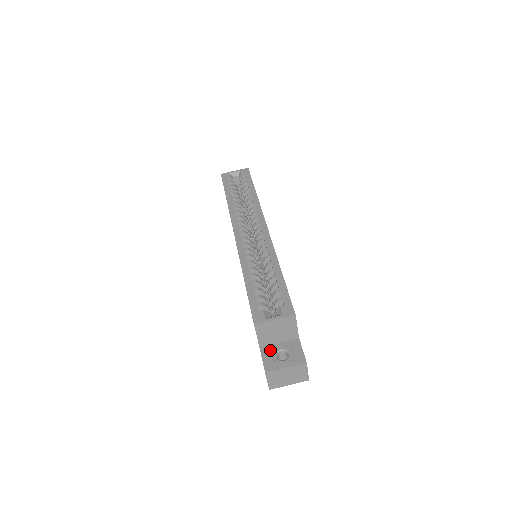
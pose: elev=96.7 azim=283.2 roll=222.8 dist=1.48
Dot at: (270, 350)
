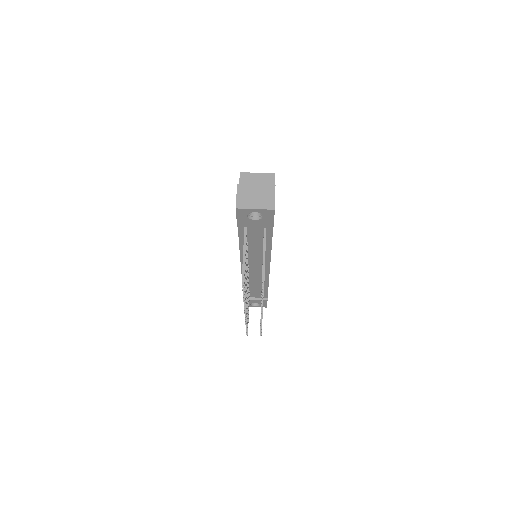
Dot at: occluded
